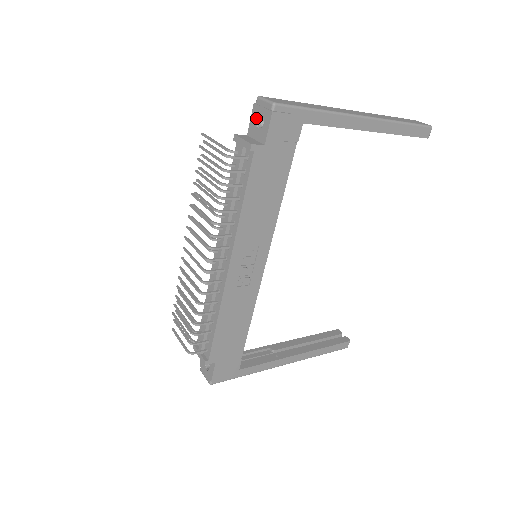
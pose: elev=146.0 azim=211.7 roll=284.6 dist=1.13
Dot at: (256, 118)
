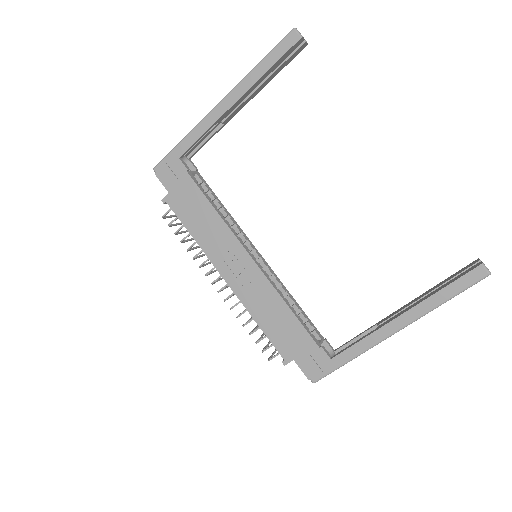
Dot at: occluded
